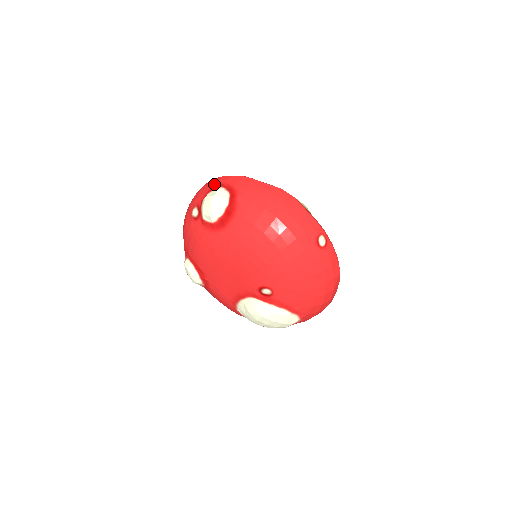
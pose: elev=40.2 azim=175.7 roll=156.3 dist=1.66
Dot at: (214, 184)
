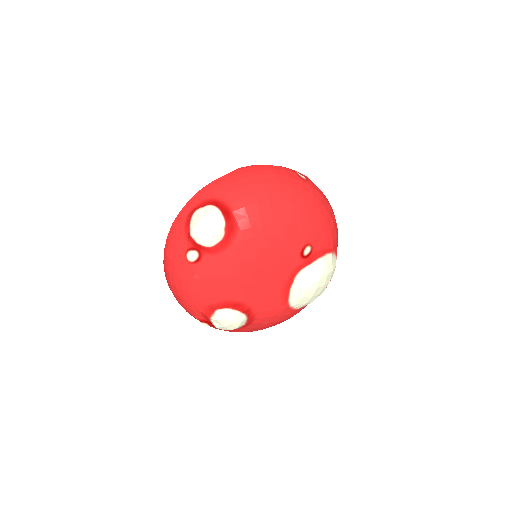
Dot at: (183, 220)
